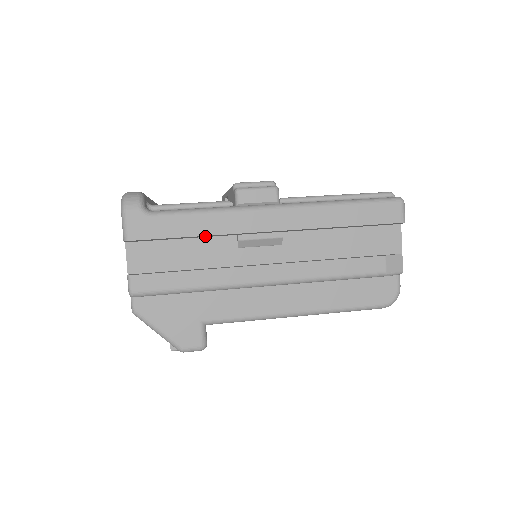
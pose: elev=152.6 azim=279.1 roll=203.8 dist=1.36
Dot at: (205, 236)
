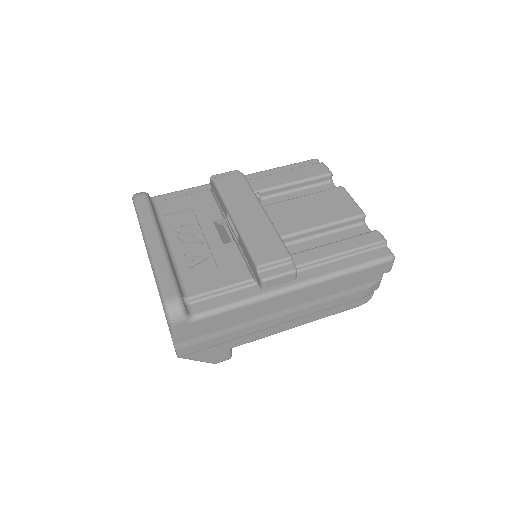
Dot at: occluded
